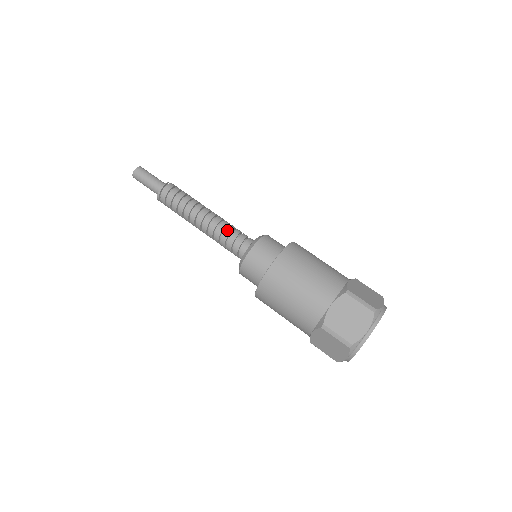
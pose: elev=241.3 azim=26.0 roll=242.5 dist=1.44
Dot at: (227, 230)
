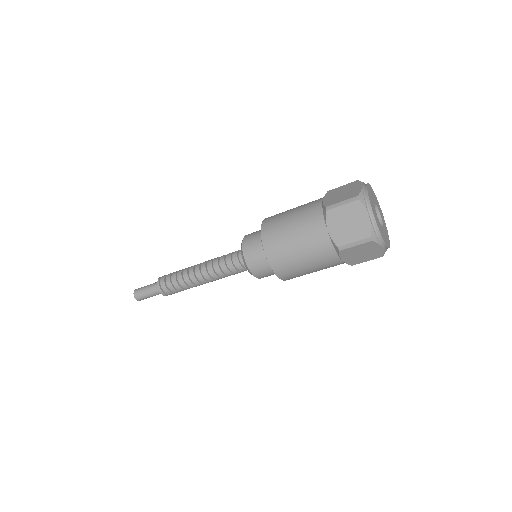
Dot at: (222, 256)
